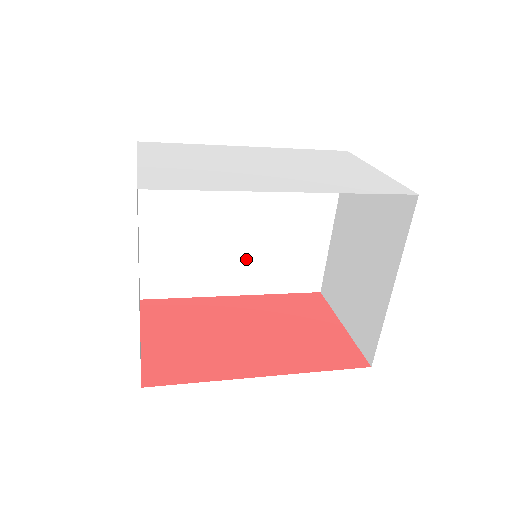
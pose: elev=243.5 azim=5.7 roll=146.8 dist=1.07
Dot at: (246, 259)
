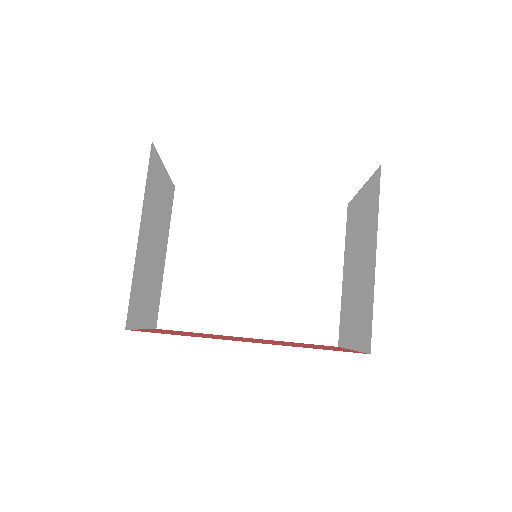
Dot at: (259, 298)
